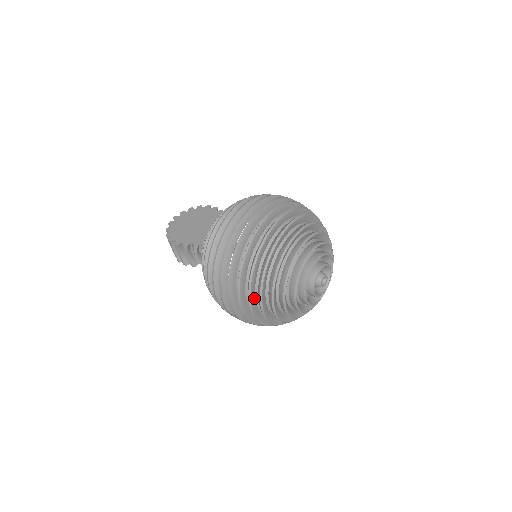
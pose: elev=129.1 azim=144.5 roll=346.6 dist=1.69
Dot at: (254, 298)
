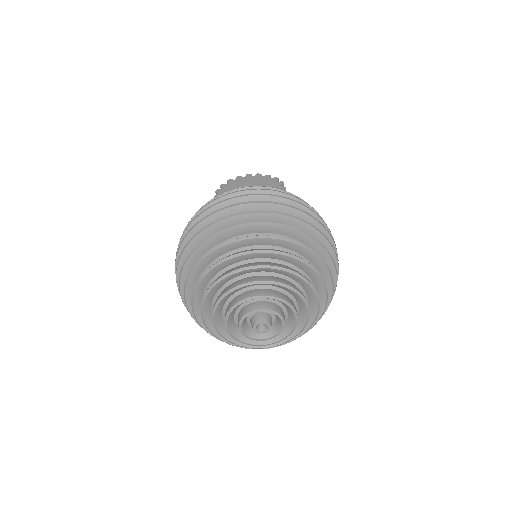
Dot at: occluded
